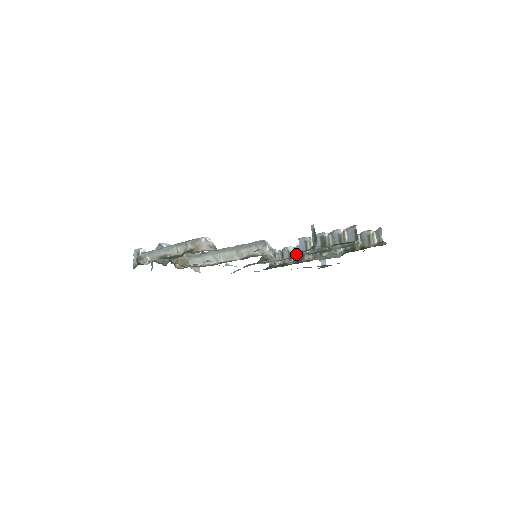
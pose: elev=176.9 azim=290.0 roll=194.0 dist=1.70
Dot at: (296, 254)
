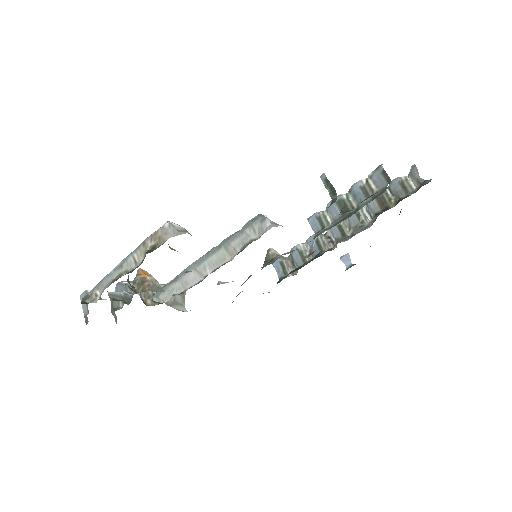
Dot at: (310, 250)
